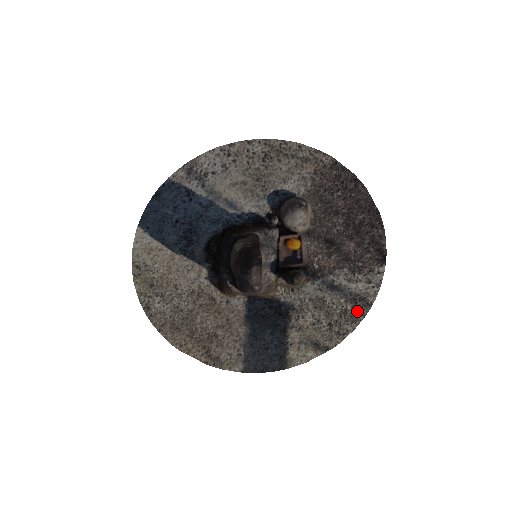
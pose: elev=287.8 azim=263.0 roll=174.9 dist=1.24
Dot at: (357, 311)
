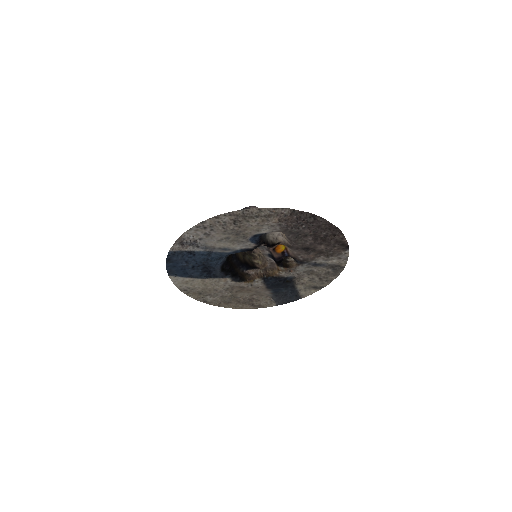
Dot at: (336, 271)
